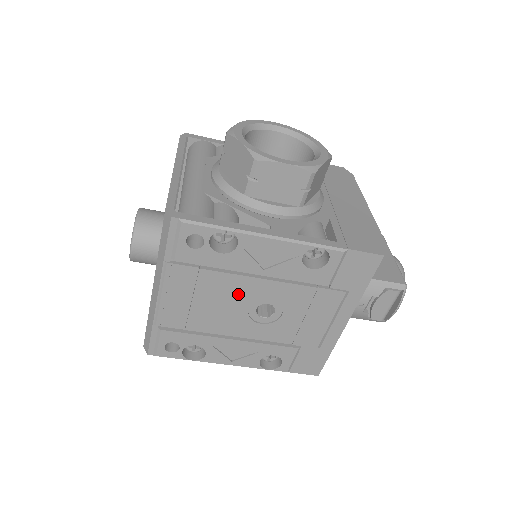
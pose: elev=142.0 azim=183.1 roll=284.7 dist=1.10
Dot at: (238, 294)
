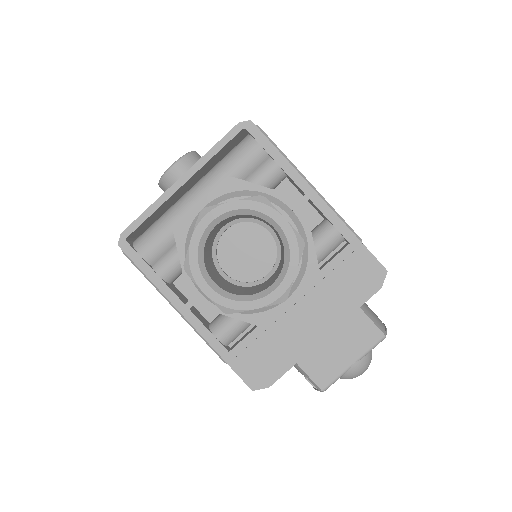
Dot at: occluded
